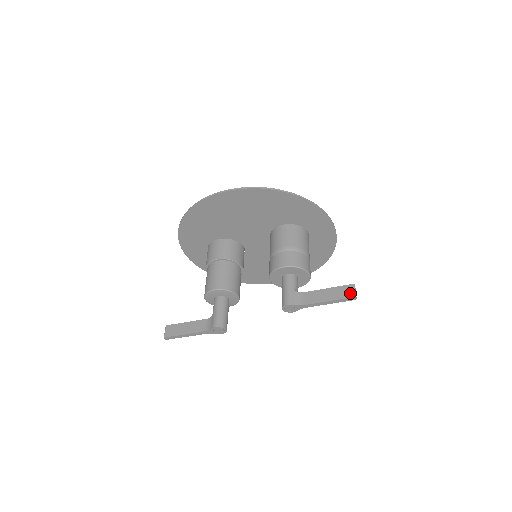
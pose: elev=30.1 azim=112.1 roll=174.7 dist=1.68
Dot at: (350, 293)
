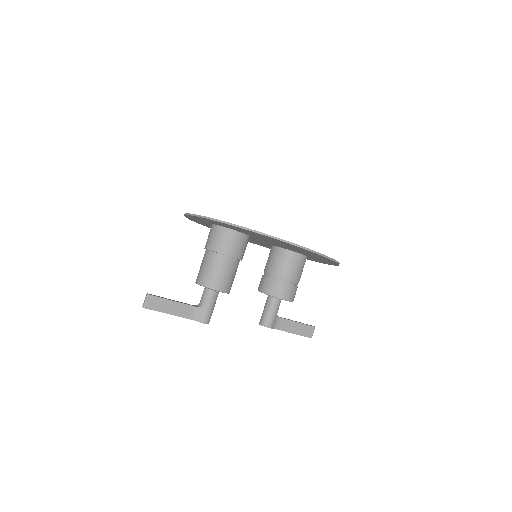
Dot at: (311, 334)
